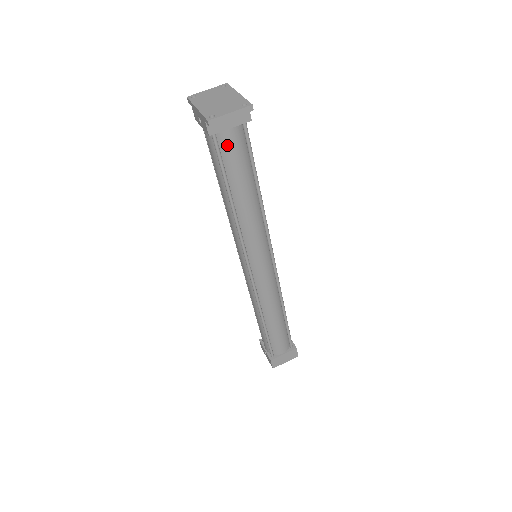
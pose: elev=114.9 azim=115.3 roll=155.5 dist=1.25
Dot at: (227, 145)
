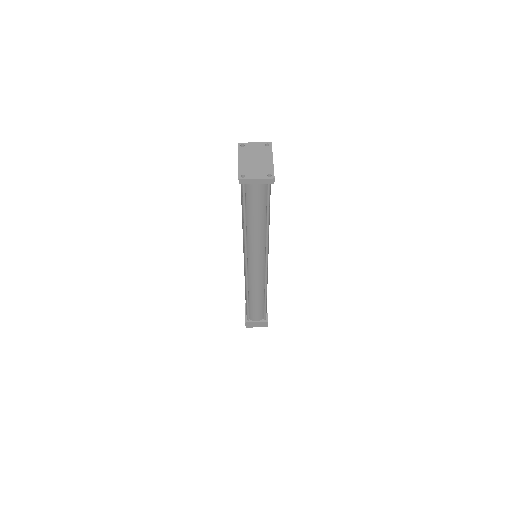
Dot at: (251, 191)
